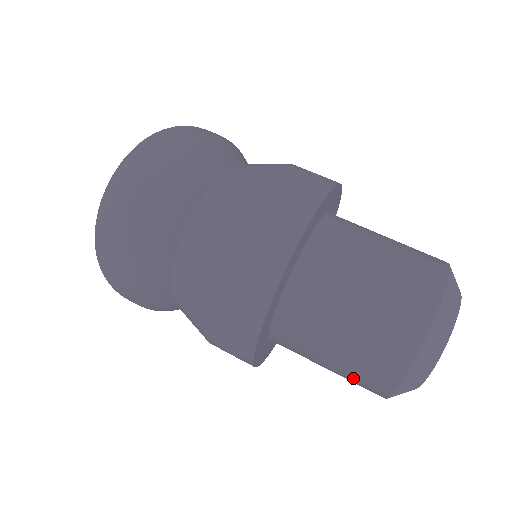
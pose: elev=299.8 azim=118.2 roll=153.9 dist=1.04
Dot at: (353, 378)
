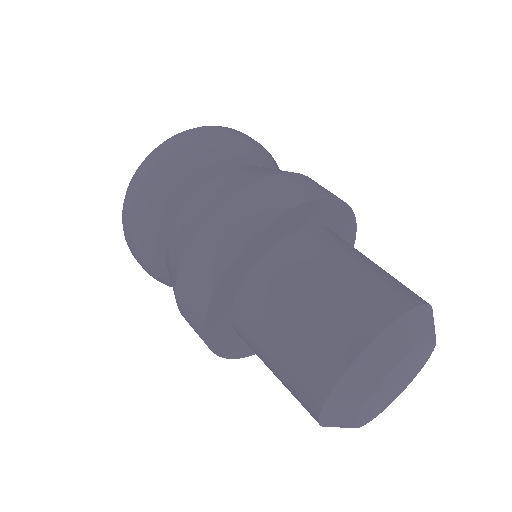
Dot at: (303, 355)
